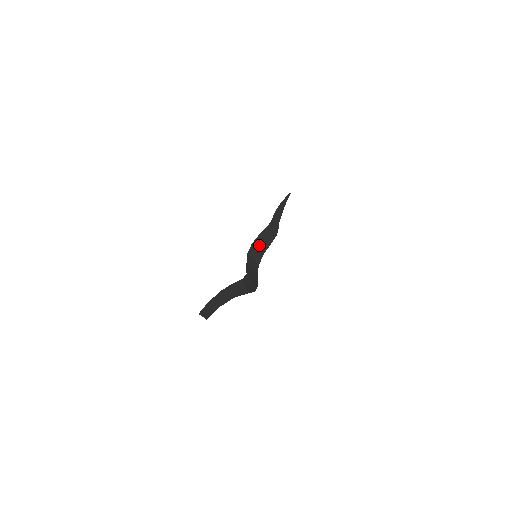
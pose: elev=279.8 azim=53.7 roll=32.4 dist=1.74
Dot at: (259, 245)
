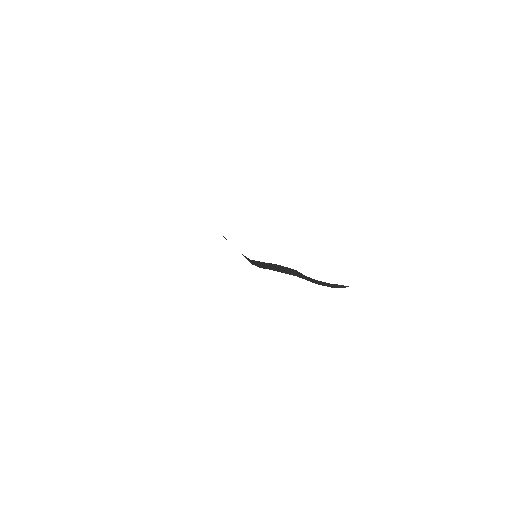
Dot at: (271, 266)
